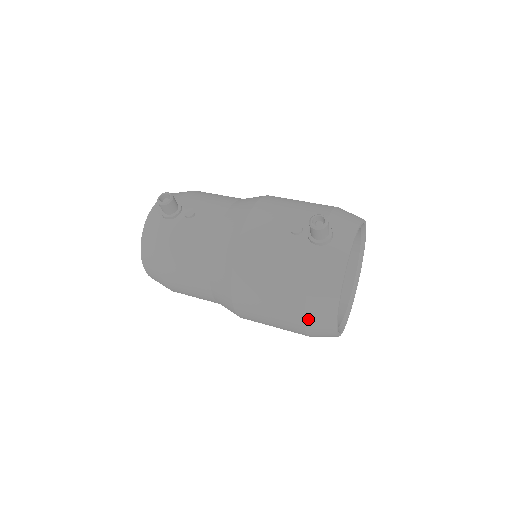
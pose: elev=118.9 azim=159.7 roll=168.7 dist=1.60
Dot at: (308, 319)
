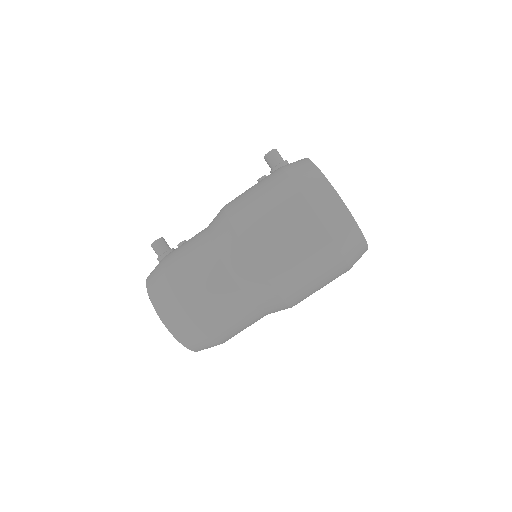
Dot at: (309, 198)
